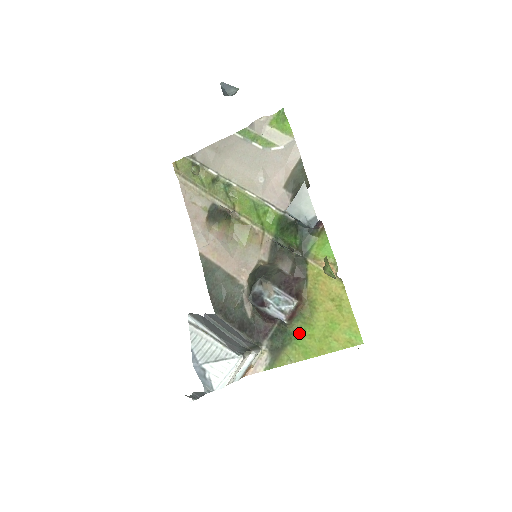
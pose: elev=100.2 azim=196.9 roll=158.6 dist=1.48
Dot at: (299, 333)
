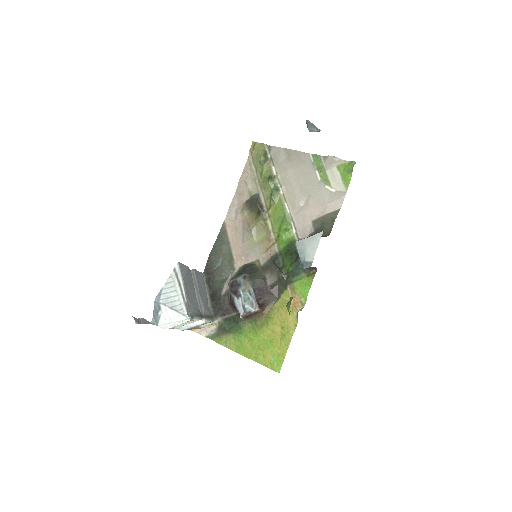
Dot at: (245, 331)
